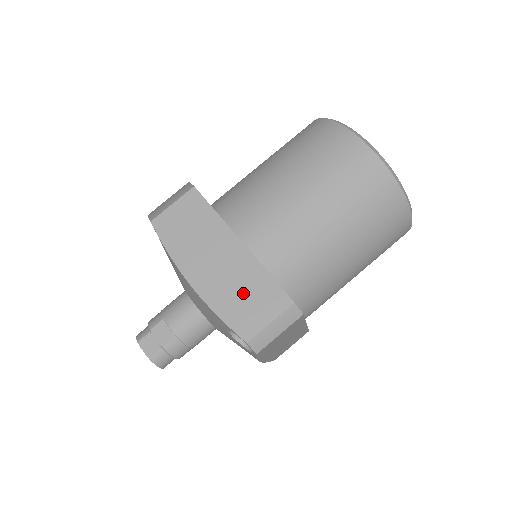
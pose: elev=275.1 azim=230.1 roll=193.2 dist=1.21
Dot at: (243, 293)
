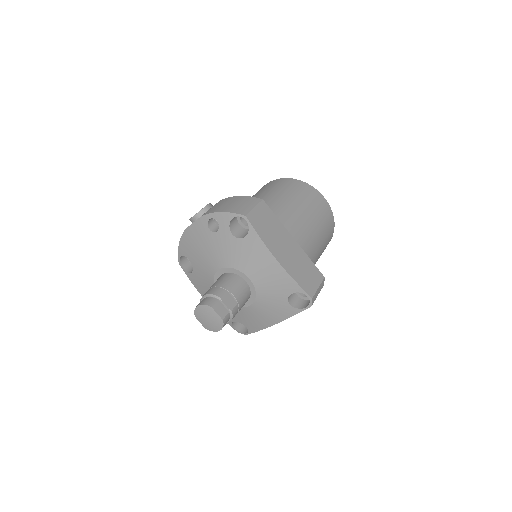
Dot at: (303, 269)
